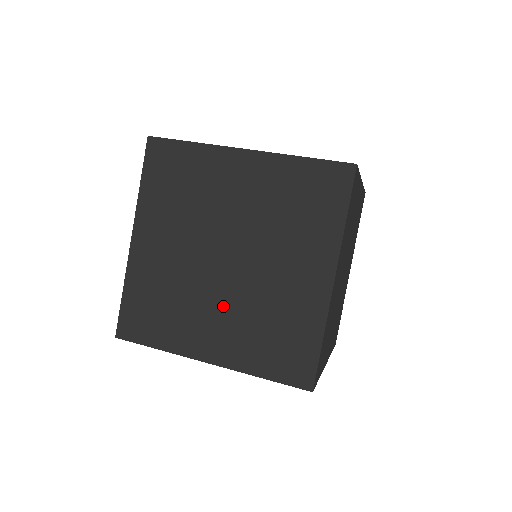
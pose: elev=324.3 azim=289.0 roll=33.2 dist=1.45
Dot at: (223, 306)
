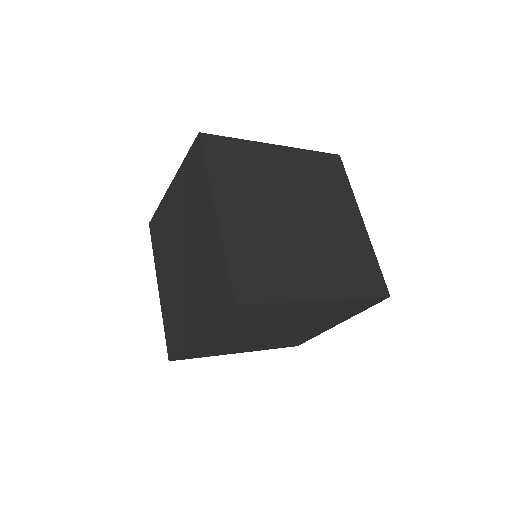
Dot at: (311, 252)
